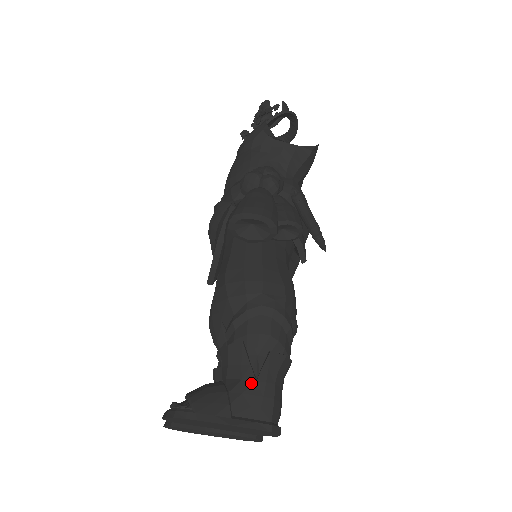
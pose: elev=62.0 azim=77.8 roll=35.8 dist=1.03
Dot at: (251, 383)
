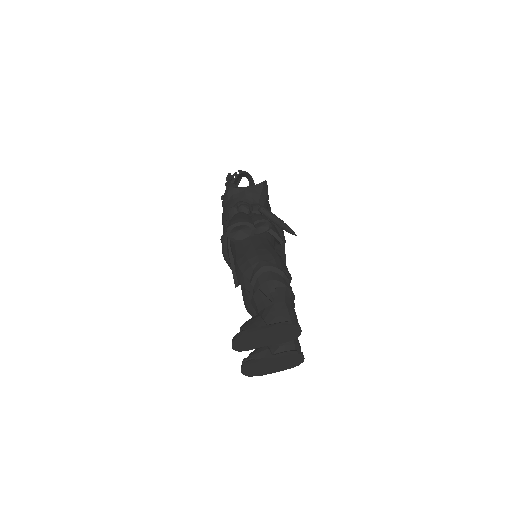
Dot at: (271, 306)
